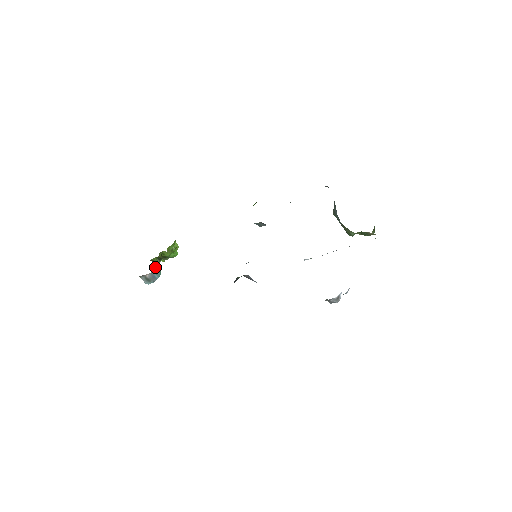
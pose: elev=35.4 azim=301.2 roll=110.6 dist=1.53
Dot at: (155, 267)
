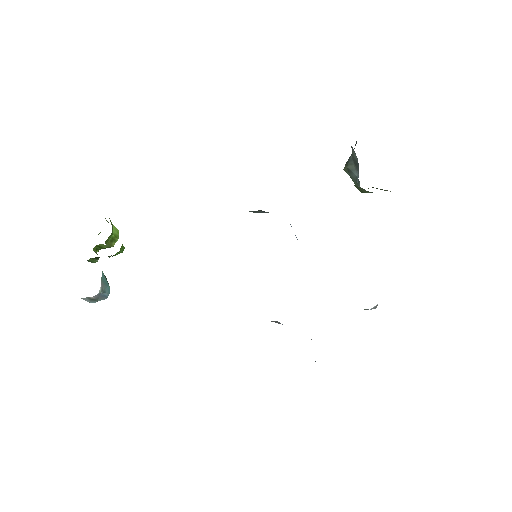
Dot at: occluded
